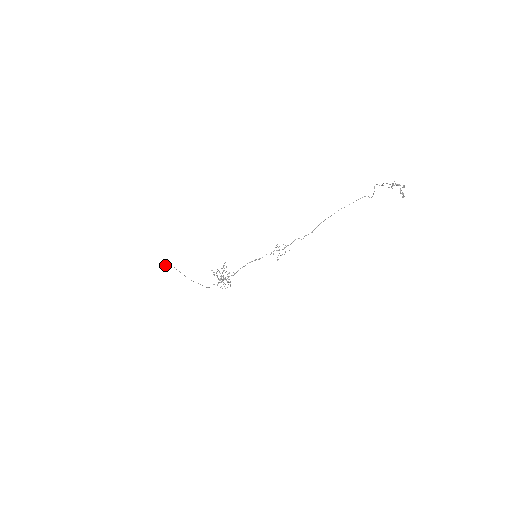
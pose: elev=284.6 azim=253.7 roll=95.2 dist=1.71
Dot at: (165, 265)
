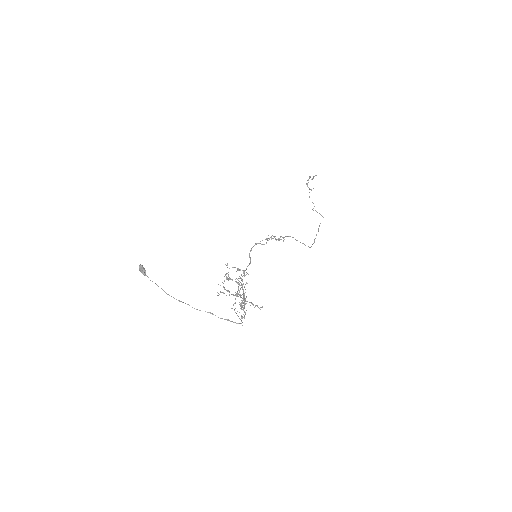
Dot at: occluded
